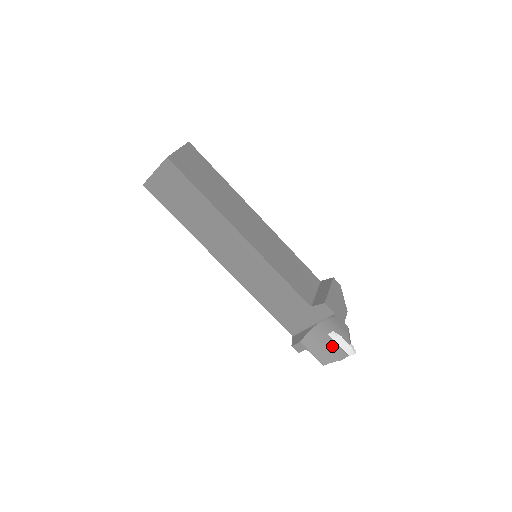
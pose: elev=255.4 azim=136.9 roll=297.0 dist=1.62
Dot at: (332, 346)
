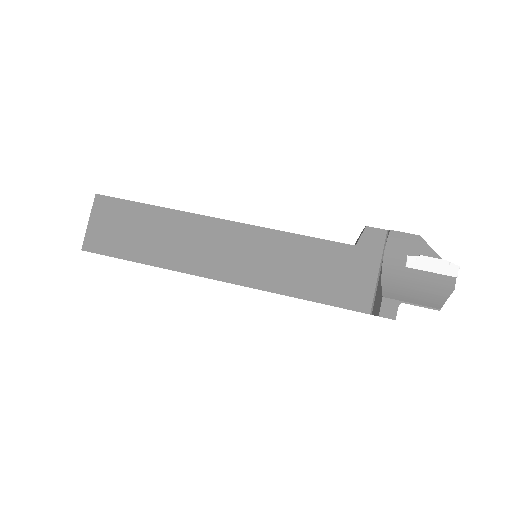
Dot at: (425, 279)
